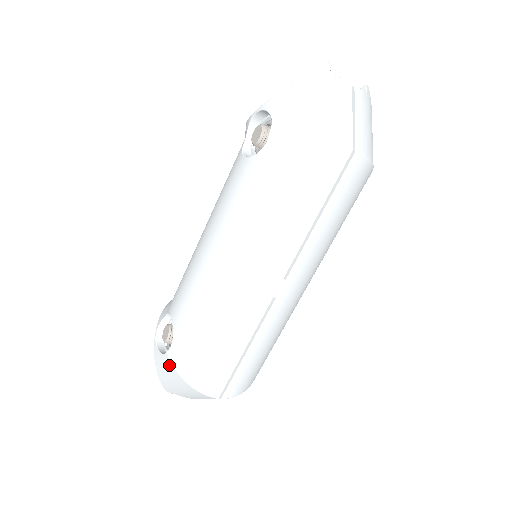
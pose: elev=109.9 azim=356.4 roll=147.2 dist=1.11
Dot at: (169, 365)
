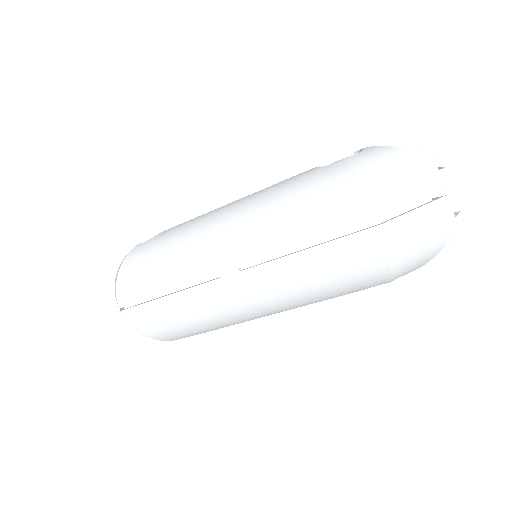
Dot at: (127, 254)
